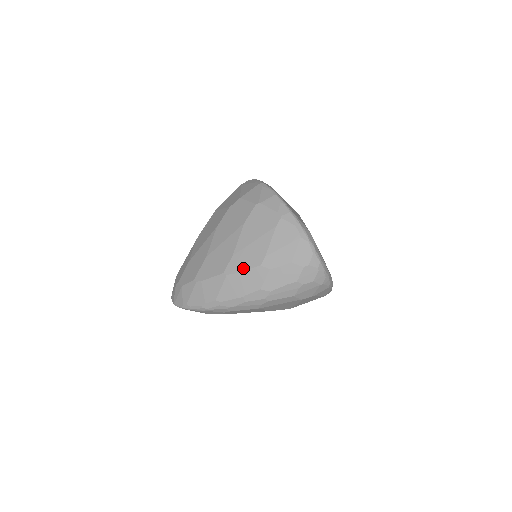
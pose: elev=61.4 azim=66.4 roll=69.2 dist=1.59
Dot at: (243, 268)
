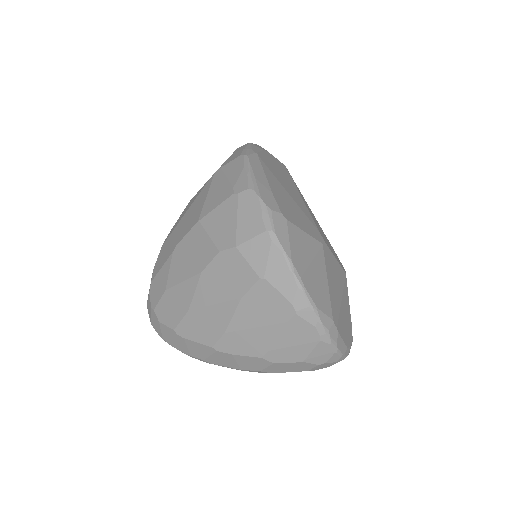
Dot at: (238, 352)
